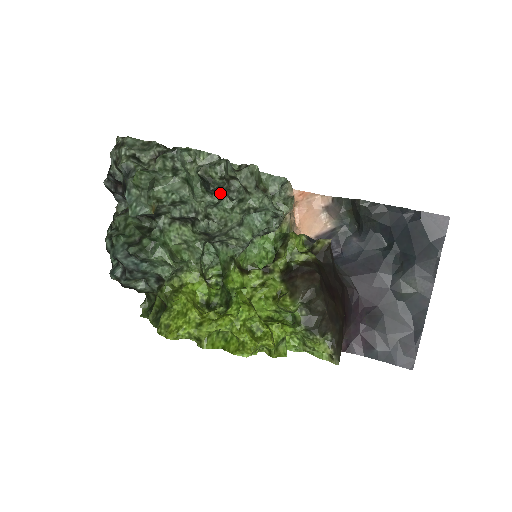
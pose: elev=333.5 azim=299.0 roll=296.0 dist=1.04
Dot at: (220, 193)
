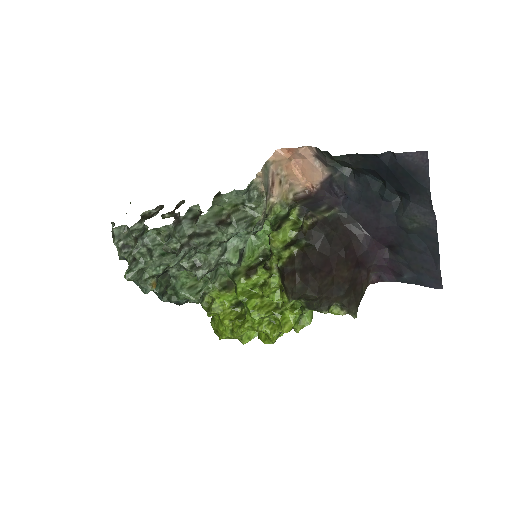
Dot at: (190, 250)
